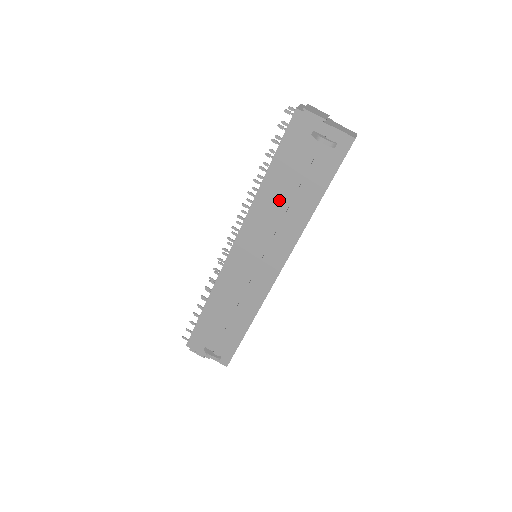
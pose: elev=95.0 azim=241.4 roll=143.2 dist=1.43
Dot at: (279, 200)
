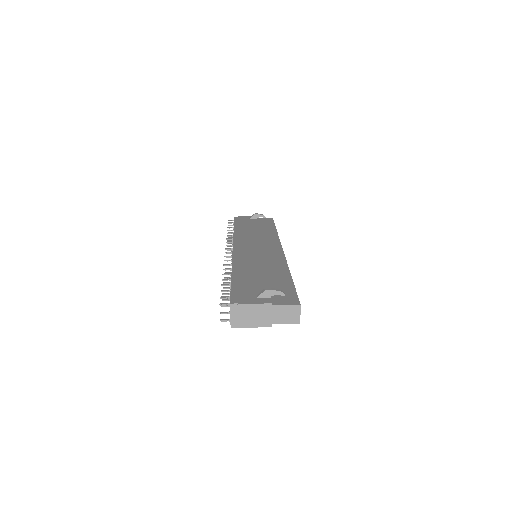
Dot at: (251, 231)
